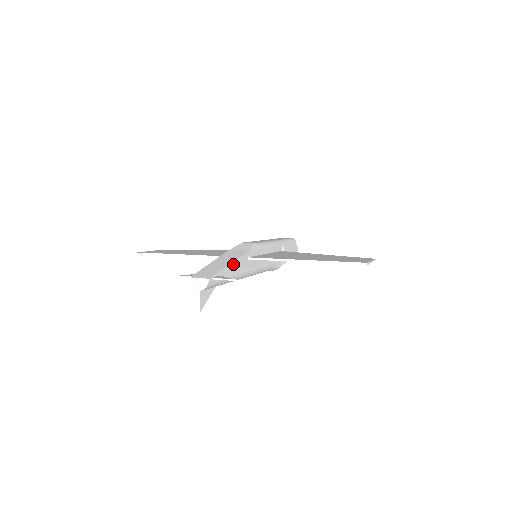
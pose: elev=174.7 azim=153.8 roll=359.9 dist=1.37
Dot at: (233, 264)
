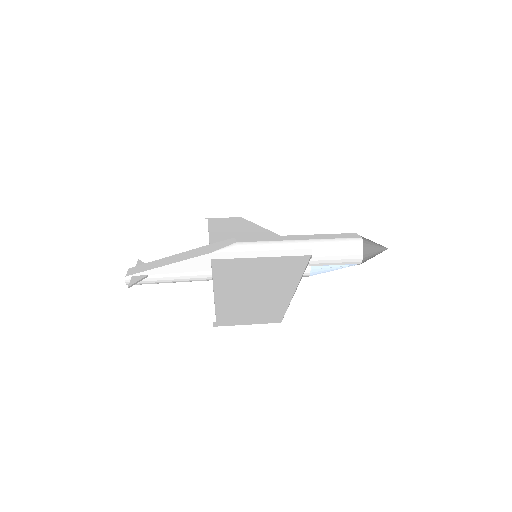
Dot at: (176, 265)
